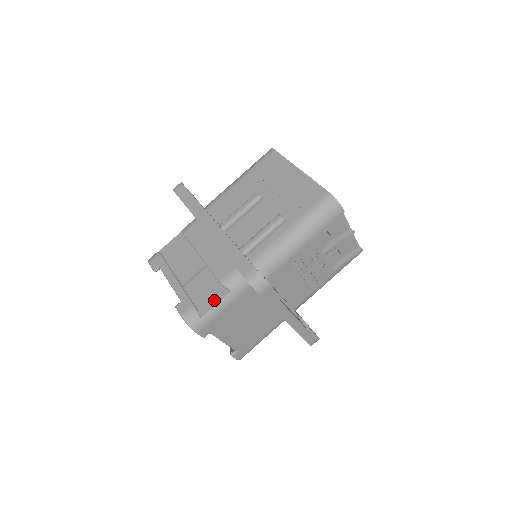
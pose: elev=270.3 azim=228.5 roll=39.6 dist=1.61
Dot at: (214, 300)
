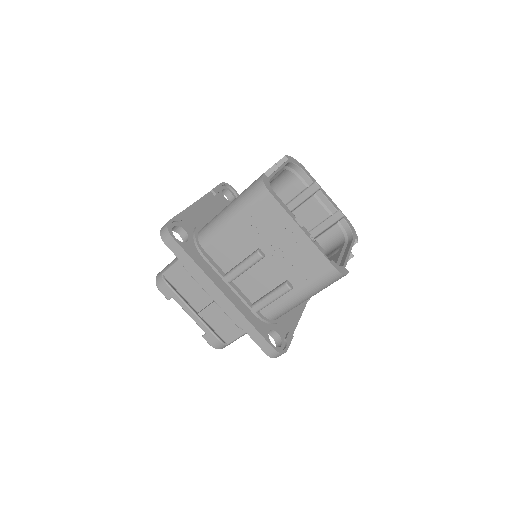
Dot at: (235, 334)
